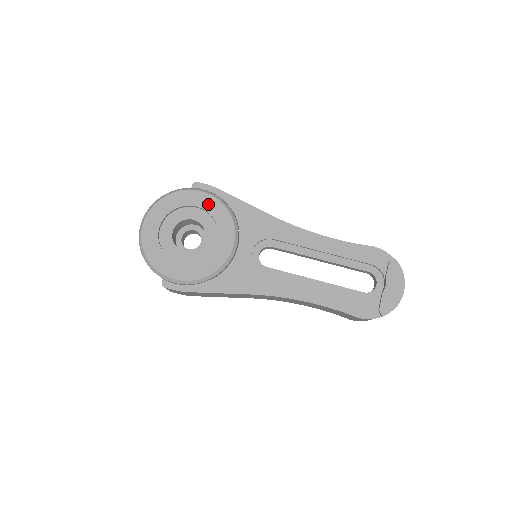
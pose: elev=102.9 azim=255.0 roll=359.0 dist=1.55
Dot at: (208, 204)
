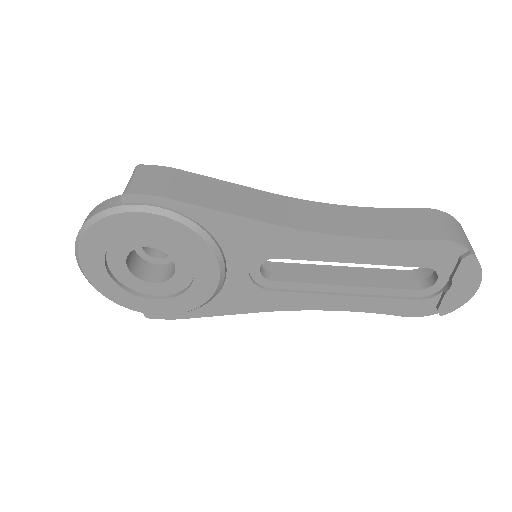
Dot at: (160, 228)
